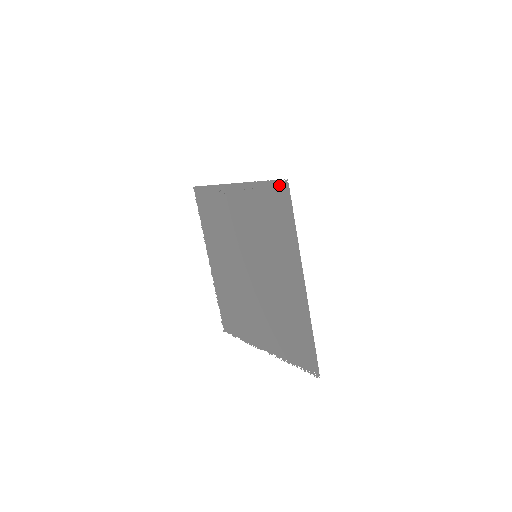
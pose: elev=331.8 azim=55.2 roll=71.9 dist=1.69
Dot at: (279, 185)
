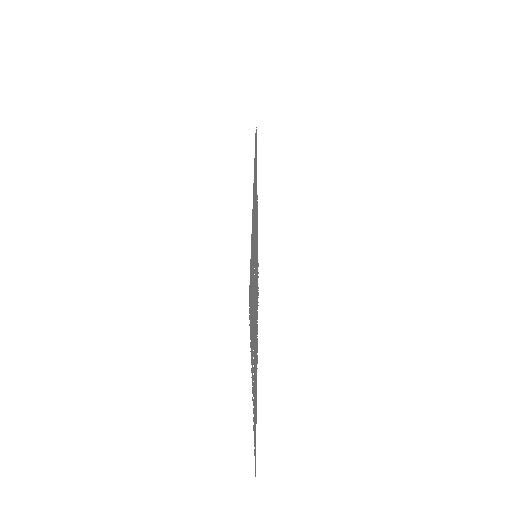
Dot at: occluded
